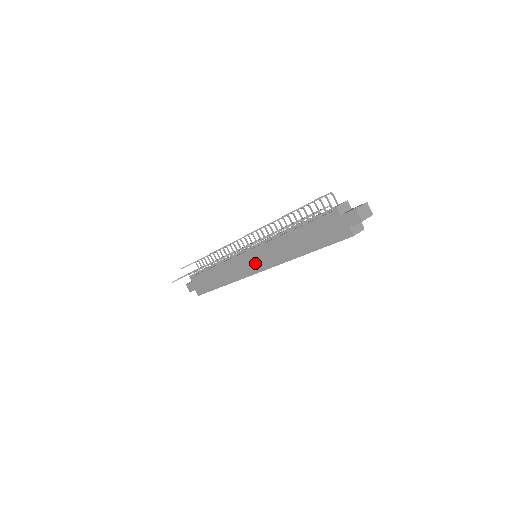
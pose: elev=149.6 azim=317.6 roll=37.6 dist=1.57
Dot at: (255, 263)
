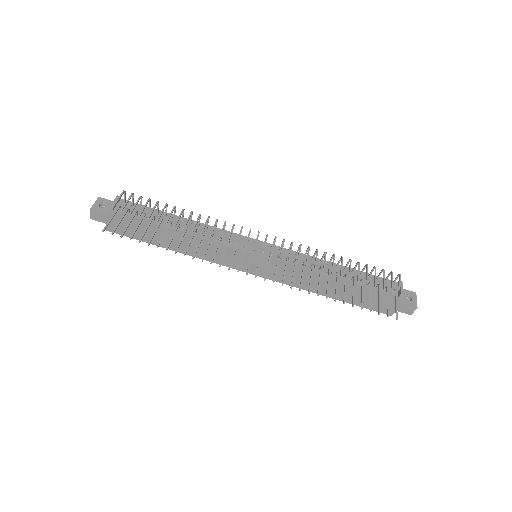
Dot at: (255, 267)
